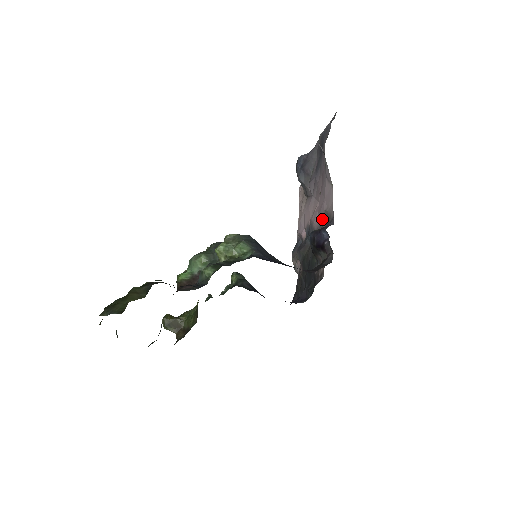
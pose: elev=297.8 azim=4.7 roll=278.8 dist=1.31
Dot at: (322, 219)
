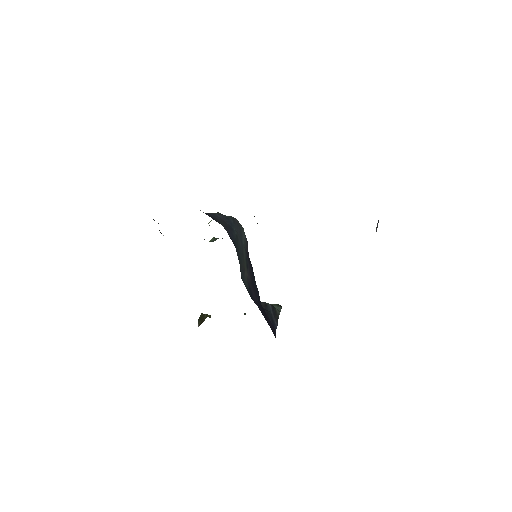
Dot at: occluded
